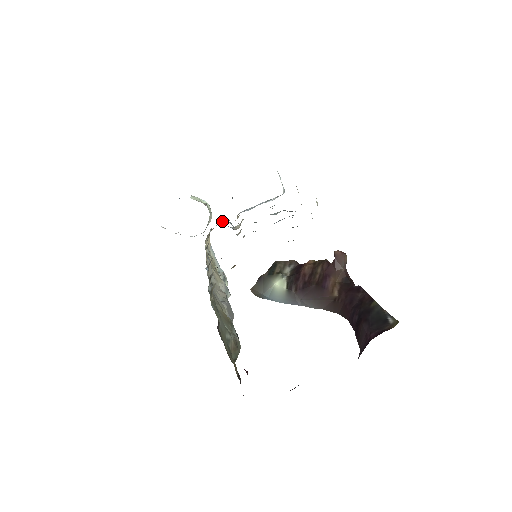
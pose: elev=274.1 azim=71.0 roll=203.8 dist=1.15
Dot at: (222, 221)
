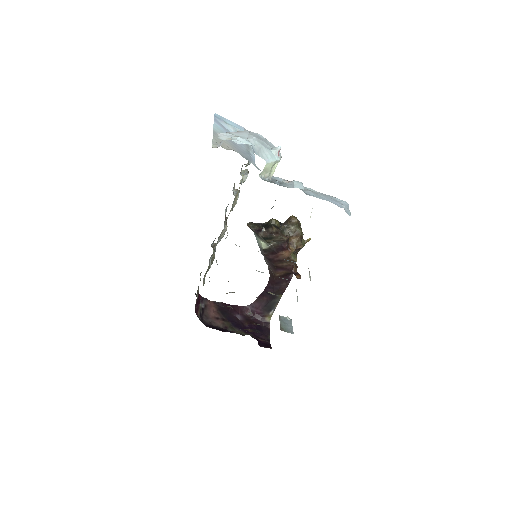
Dot at: occluded
